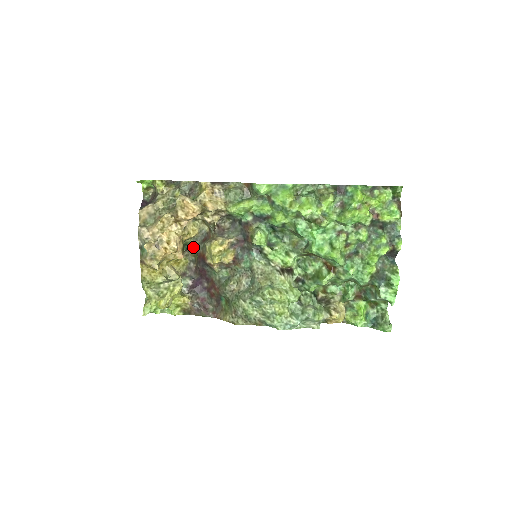
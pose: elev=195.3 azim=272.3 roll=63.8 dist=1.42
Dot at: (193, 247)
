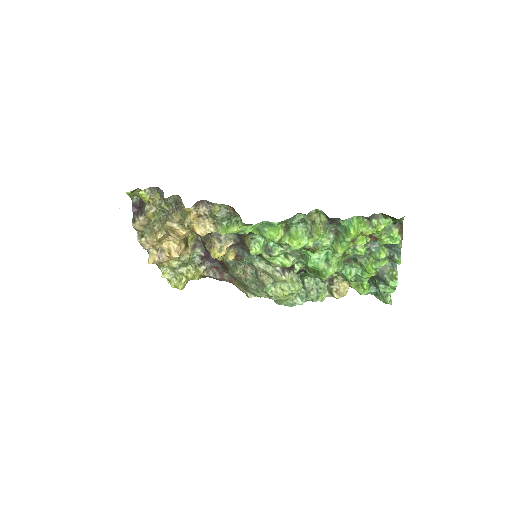
Dot at: occluded
